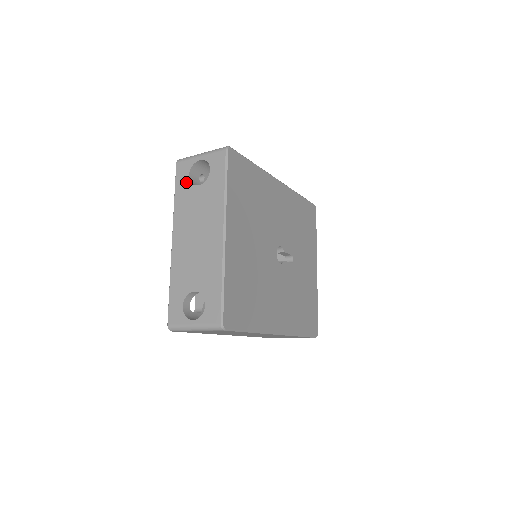
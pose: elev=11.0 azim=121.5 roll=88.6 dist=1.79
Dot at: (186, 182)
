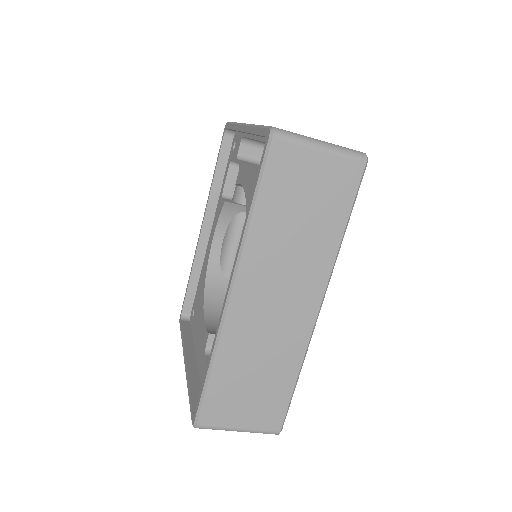
Dot at: occluded
